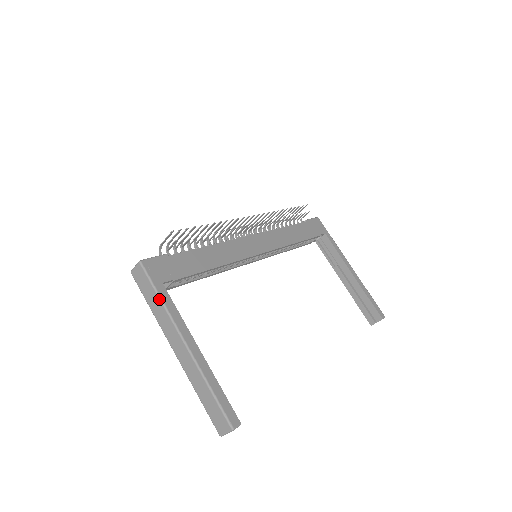
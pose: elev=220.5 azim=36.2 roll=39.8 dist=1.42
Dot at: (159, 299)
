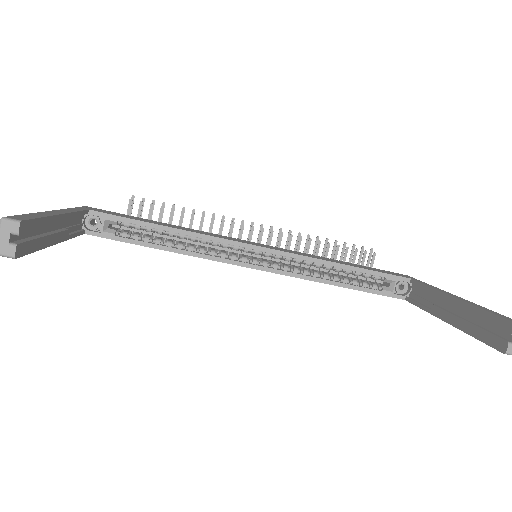
Dot at: occluded
